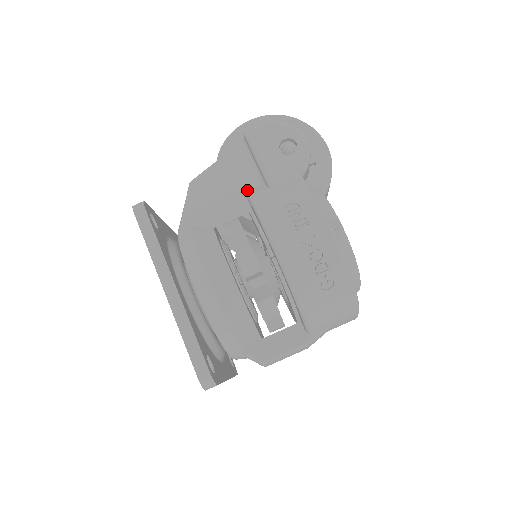
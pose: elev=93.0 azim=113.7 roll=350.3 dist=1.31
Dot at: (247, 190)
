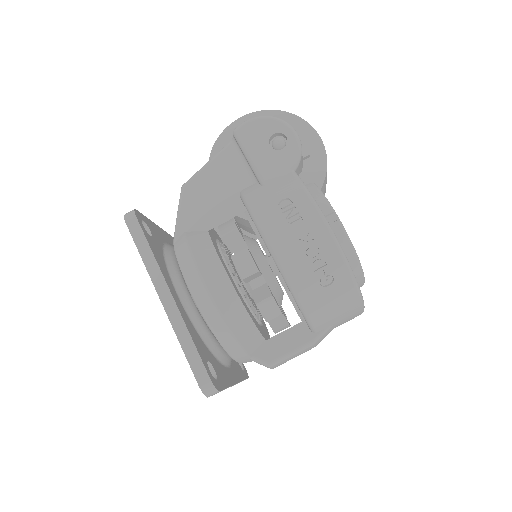
Dot at: (240, 189)
